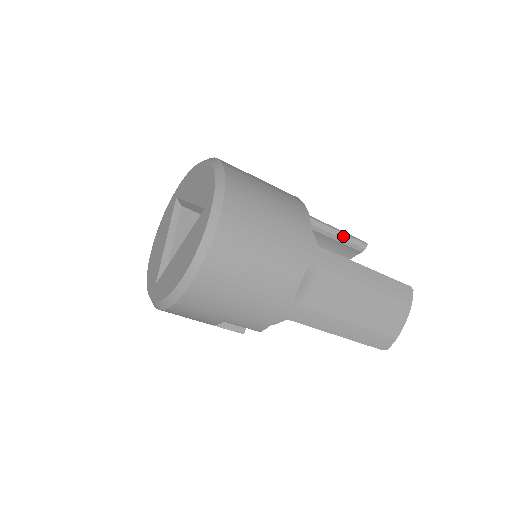
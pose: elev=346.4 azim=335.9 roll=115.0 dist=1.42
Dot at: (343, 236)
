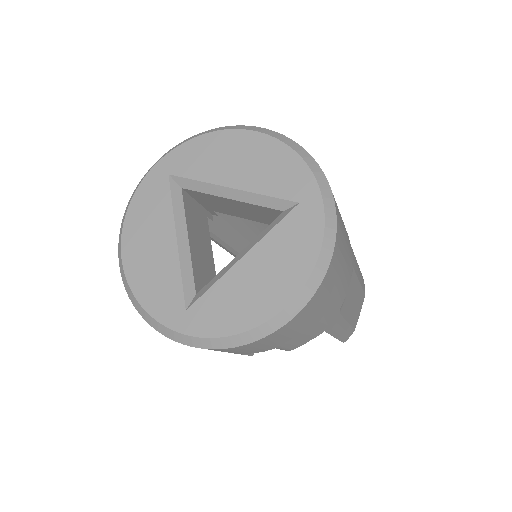
Dot at: occluded
